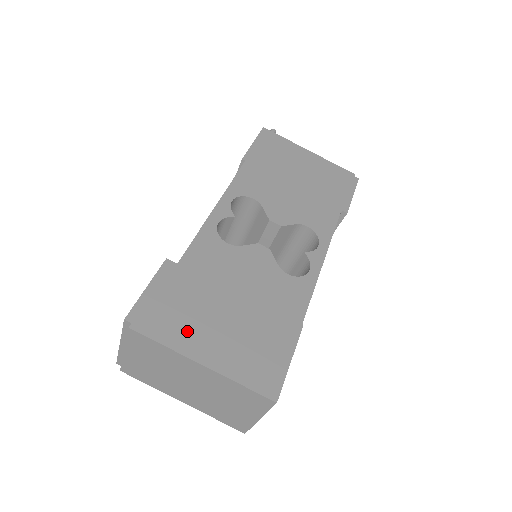
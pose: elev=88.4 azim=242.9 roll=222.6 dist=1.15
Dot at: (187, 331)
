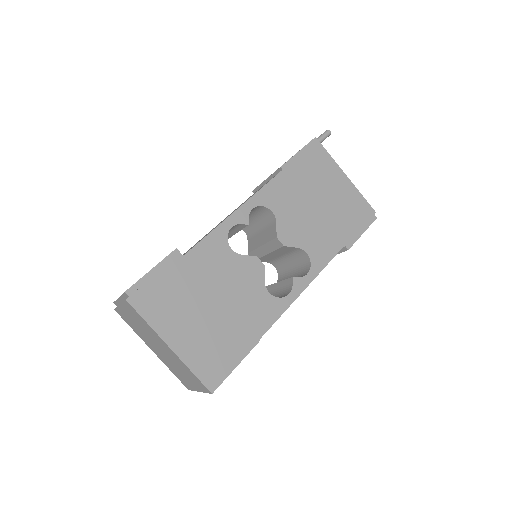
Dot at: (168, 316)
